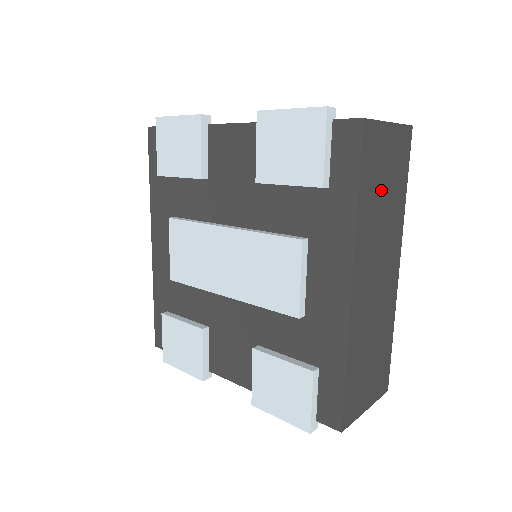
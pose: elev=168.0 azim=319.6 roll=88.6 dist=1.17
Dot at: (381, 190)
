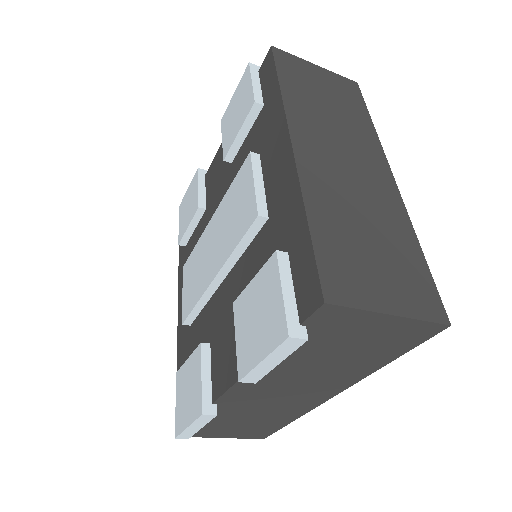
Dot at: (320, 98)
